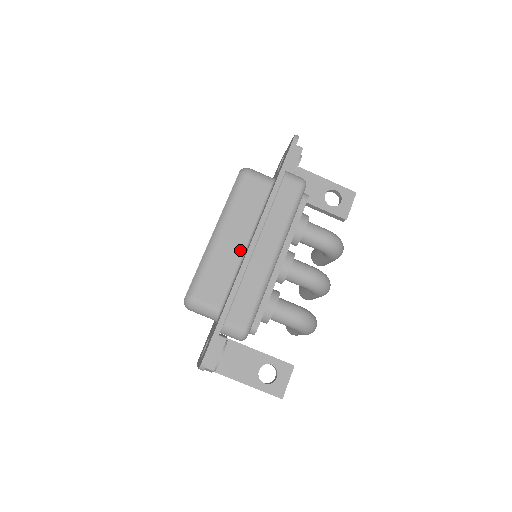
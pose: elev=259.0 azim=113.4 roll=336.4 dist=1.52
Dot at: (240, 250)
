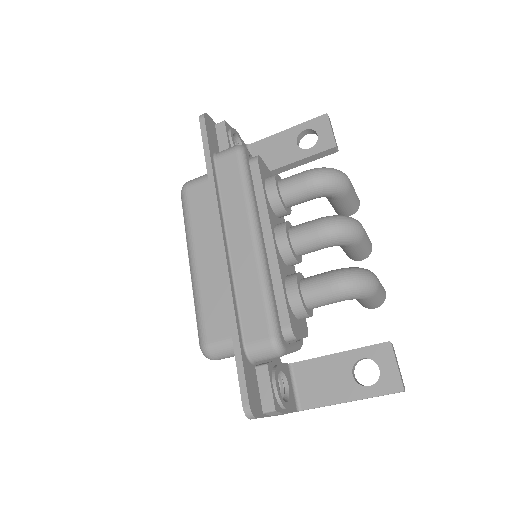
Dot at: occluded
